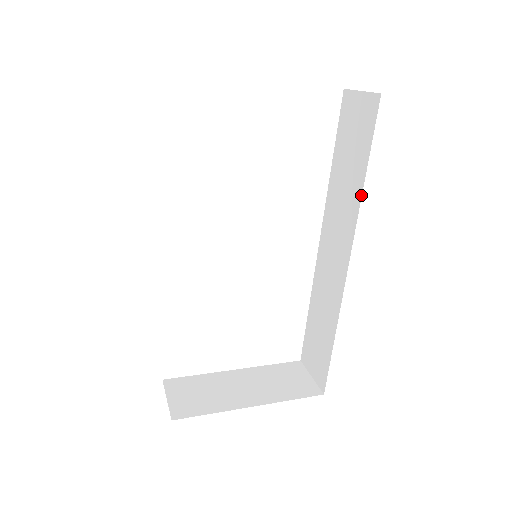
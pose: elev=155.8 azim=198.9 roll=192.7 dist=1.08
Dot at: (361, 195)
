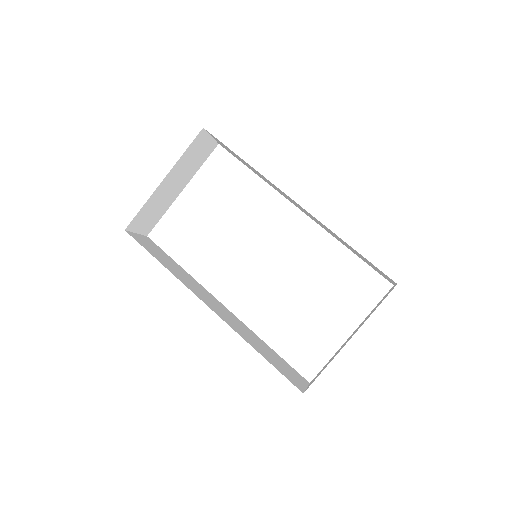
Dot at: occluded
